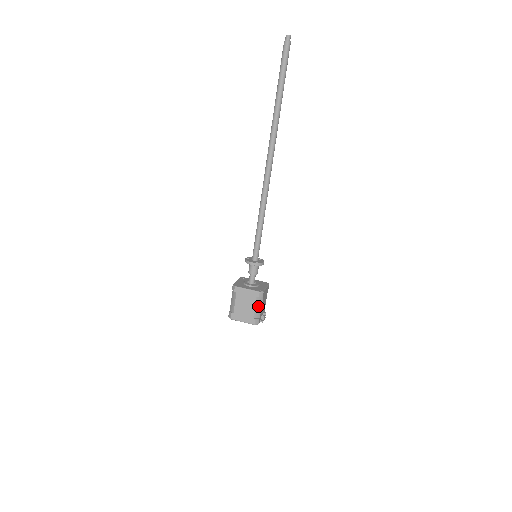
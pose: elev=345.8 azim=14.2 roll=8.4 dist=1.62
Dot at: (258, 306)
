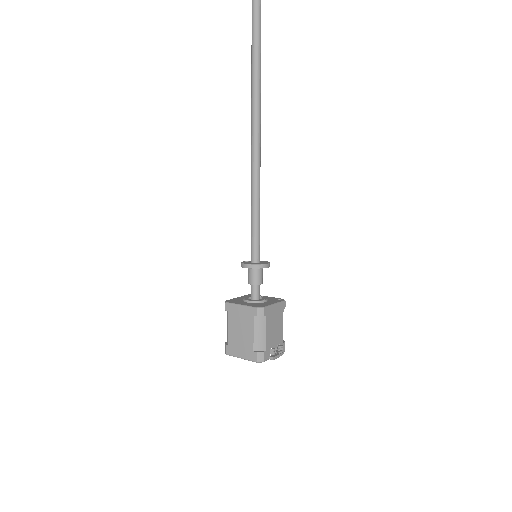
Dot at: (259, 331)
